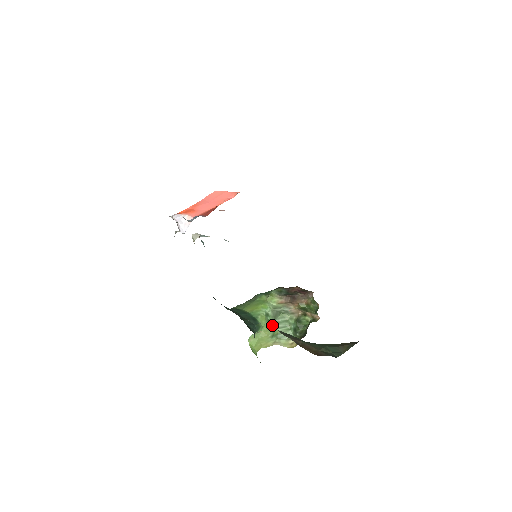
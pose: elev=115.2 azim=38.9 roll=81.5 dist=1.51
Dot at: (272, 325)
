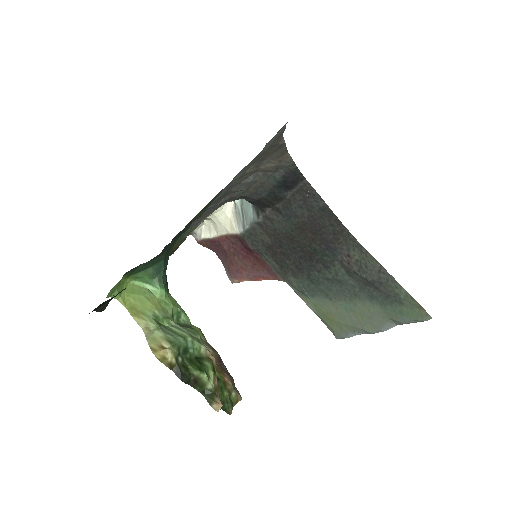
Dot at: (171, 318)
